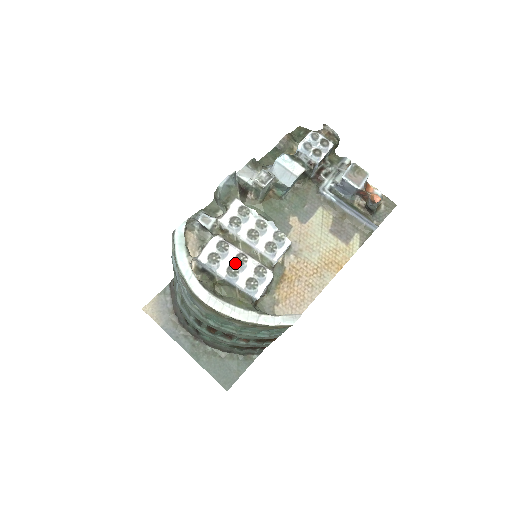
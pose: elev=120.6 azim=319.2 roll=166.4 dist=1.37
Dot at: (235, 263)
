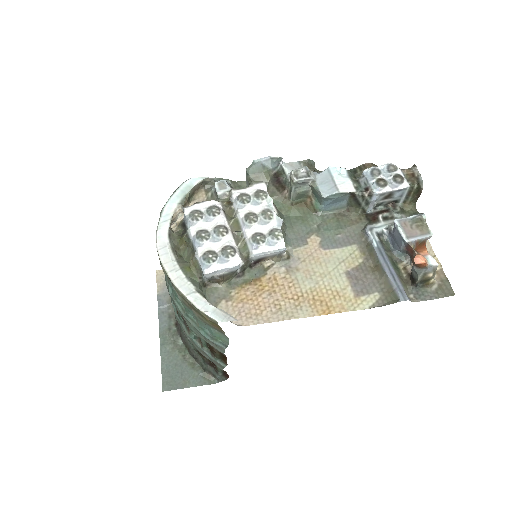
Dot at: (212, 231)
